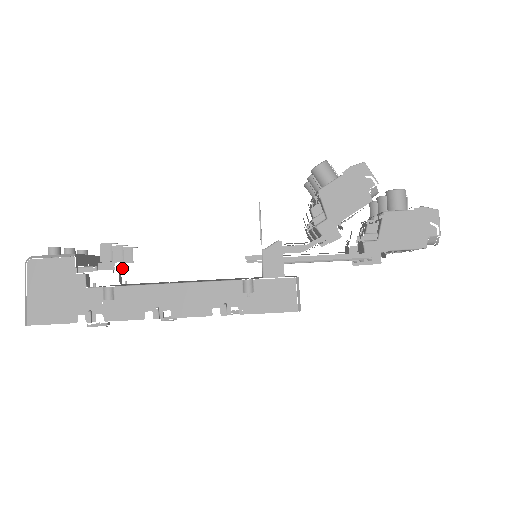
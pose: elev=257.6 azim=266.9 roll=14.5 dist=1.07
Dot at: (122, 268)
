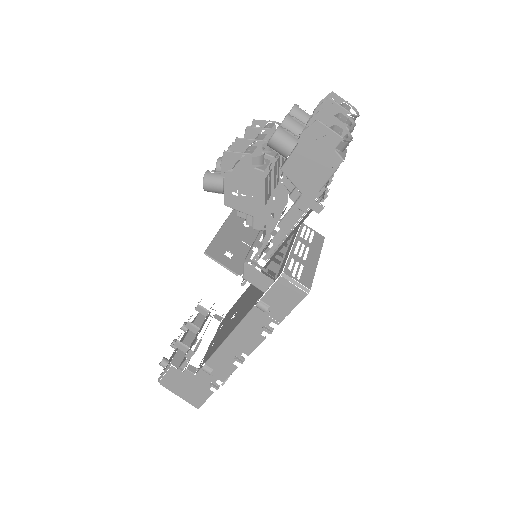
Dot at: (200, 340)
